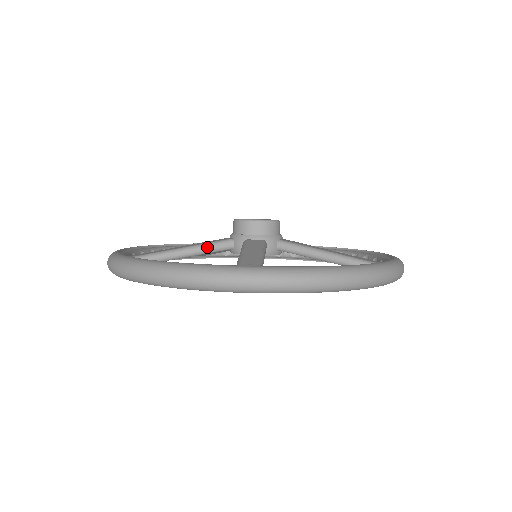
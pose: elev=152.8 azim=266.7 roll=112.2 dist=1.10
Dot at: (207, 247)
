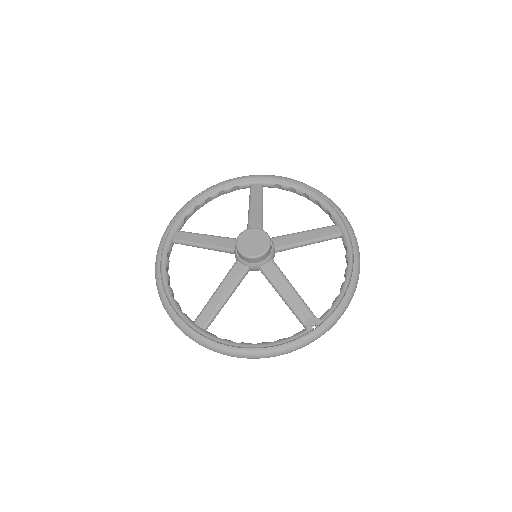
Dot at: (238, 285)
